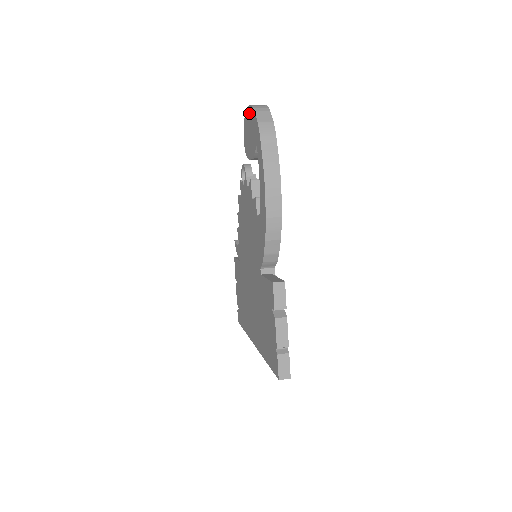
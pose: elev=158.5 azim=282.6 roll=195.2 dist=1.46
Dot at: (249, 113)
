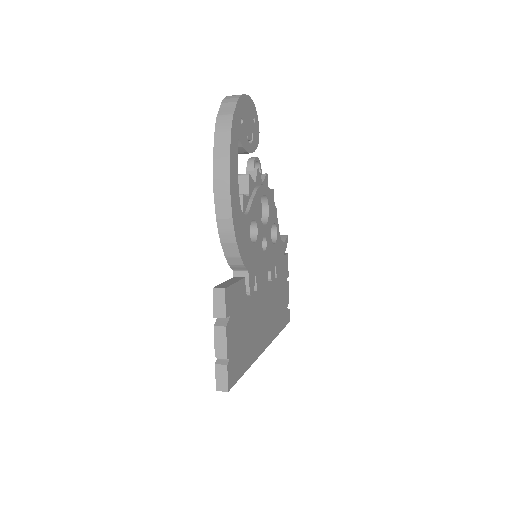
Dot at: occluded
